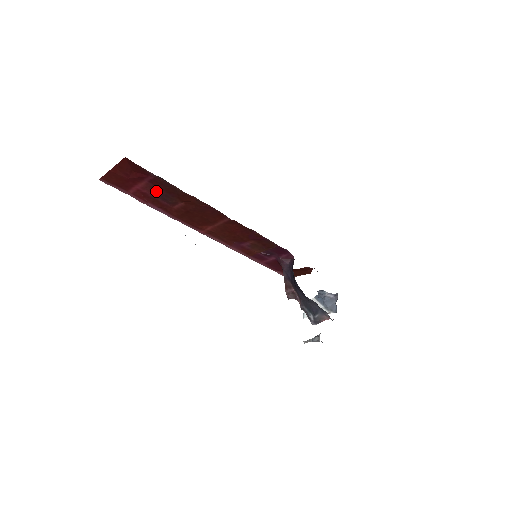
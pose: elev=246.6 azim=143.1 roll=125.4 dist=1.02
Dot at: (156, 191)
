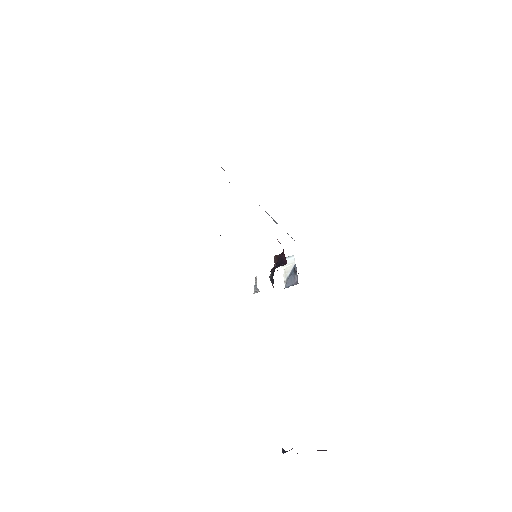
Dot at: occluded
